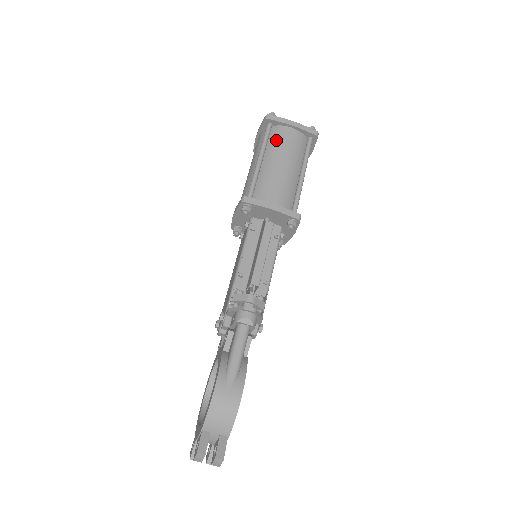
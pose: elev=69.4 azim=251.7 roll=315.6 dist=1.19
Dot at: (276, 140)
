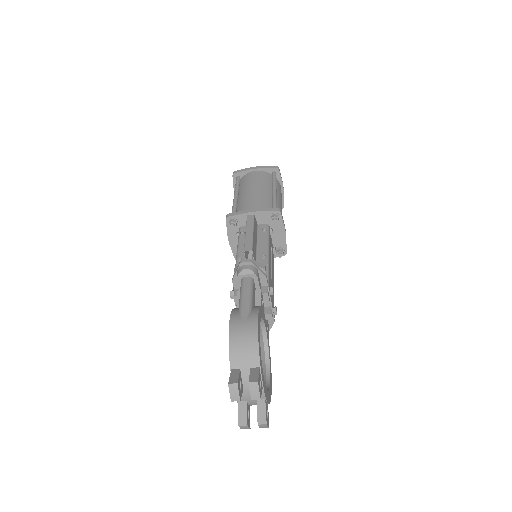
Dot at: (245, 181)
